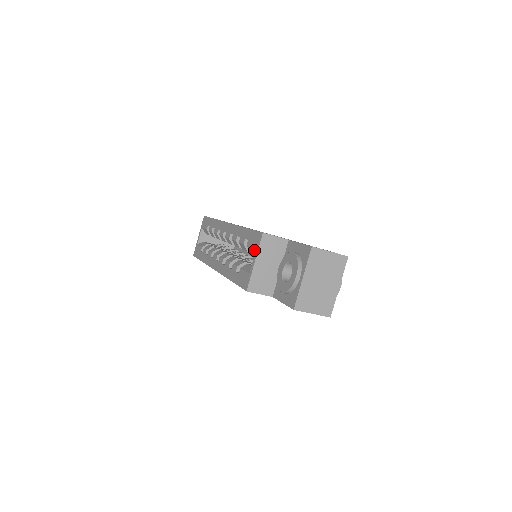
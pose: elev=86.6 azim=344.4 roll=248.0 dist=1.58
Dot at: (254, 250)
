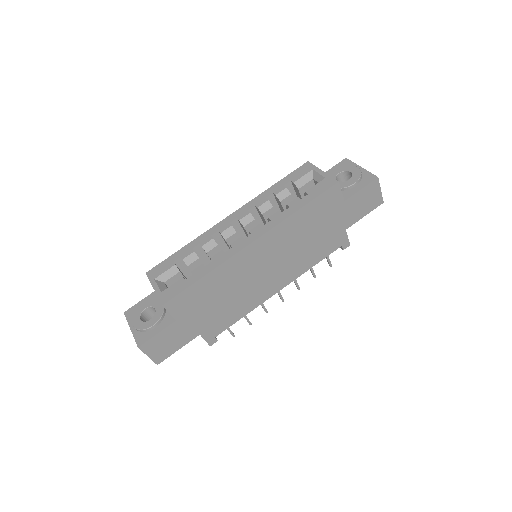
Dot at: (308, 175)
